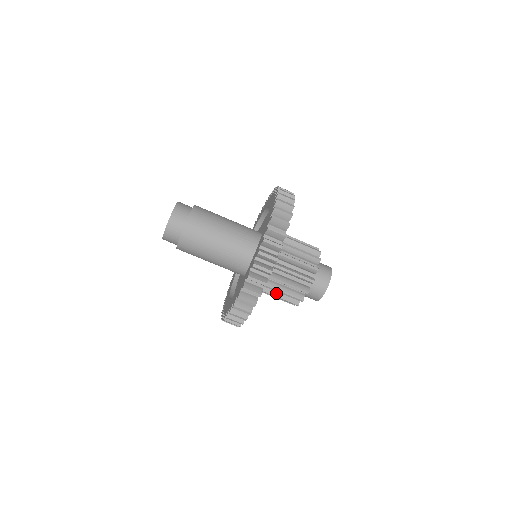
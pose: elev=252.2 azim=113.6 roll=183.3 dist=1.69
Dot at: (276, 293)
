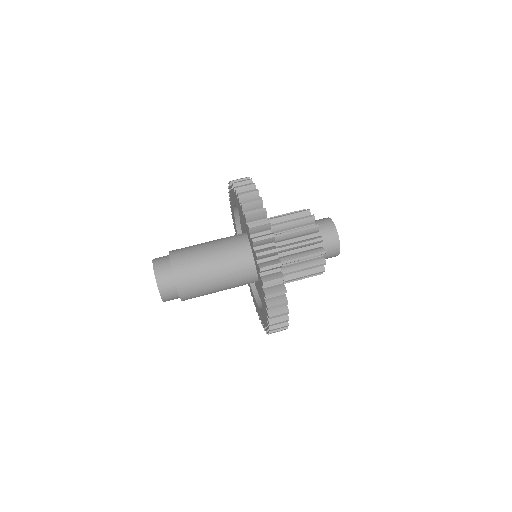
Dot at: (293, 243)
